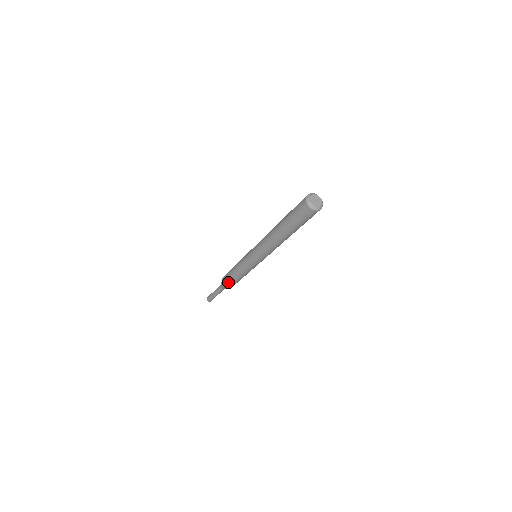
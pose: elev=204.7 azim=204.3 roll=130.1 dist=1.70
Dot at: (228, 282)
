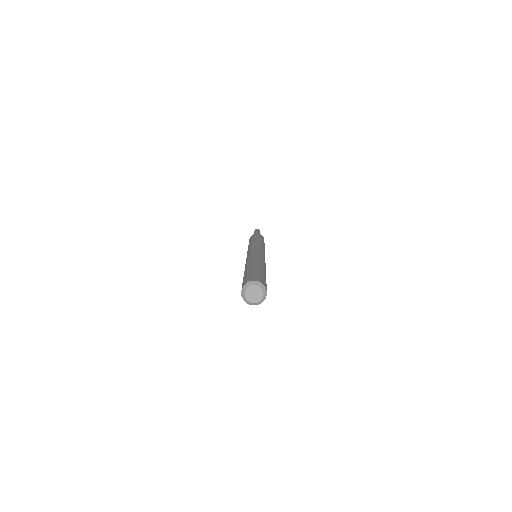
Dot at: occluded
